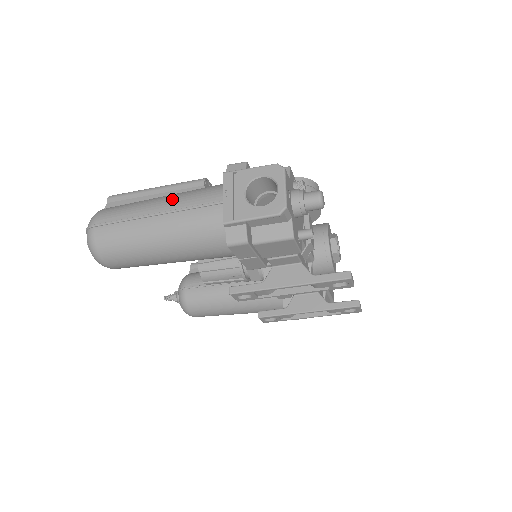
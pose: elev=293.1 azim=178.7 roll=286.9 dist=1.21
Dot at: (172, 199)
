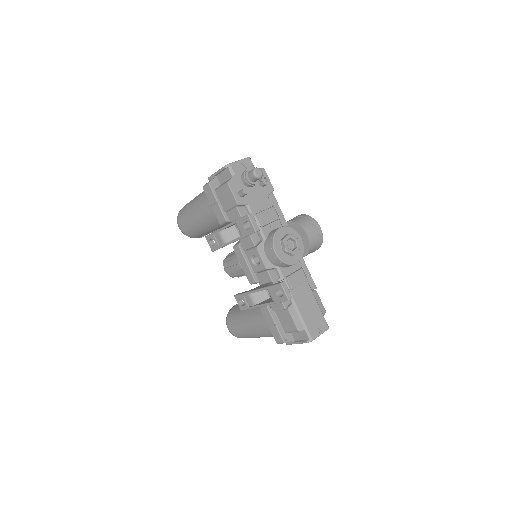
Dot at: occluded
